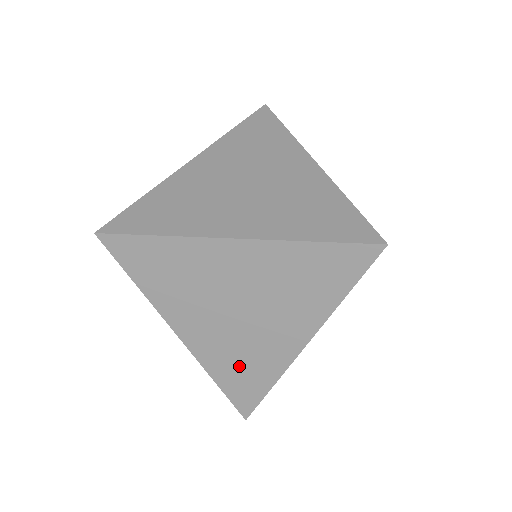
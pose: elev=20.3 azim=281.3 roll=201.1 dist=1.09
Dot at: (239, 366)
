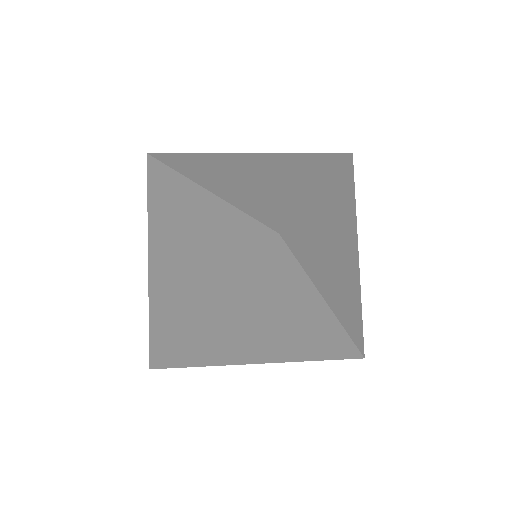
Dot at: occluded
